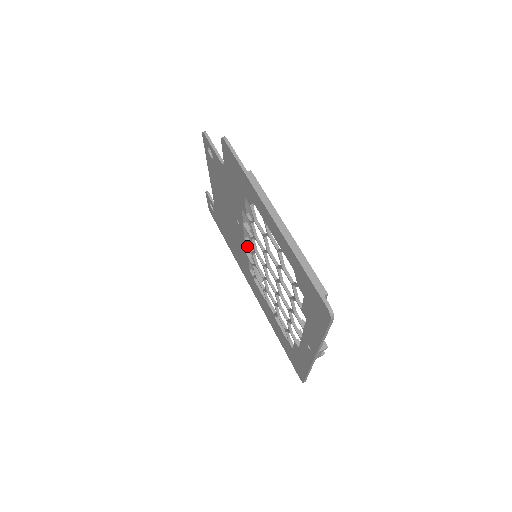
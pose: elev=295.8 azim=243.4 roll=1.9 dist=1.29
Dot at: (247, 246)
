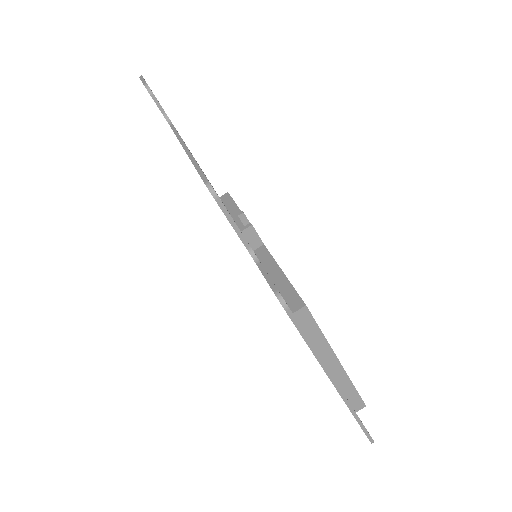
Dot at: occluded
